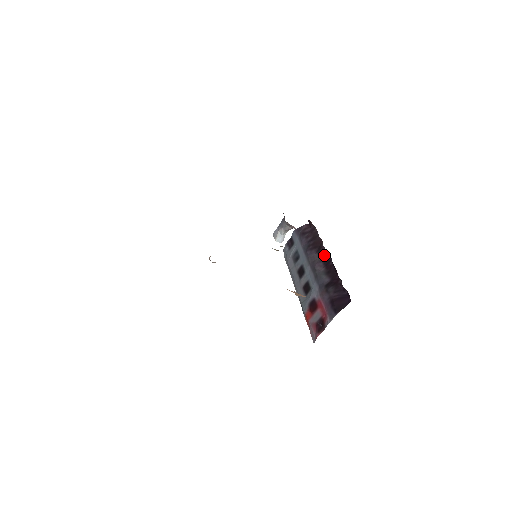
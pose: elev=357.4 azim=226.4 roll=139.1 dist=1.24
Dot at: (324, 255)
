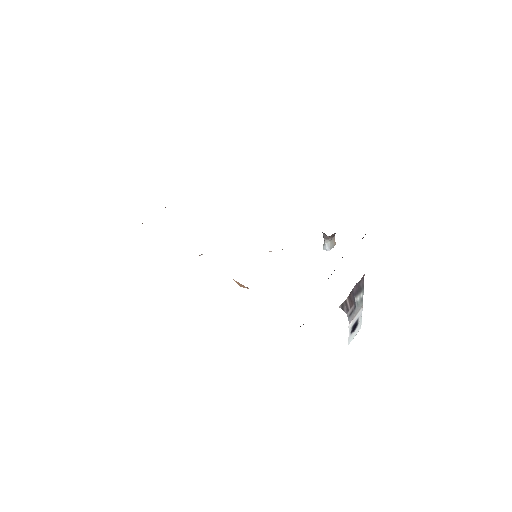
Dot at: occluded
